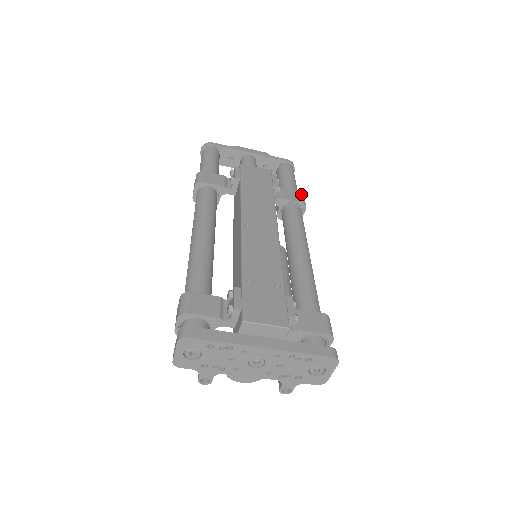
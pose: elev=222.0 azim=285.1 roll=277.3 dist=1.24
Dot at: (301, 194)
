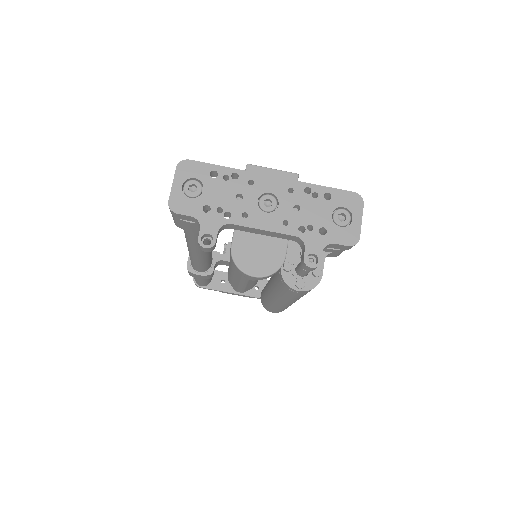
Dot at: occluded
